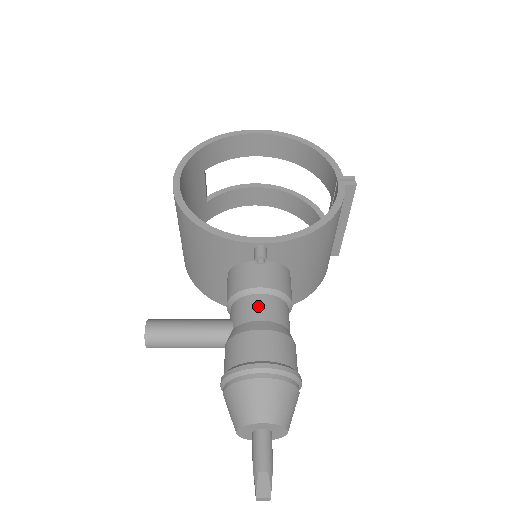
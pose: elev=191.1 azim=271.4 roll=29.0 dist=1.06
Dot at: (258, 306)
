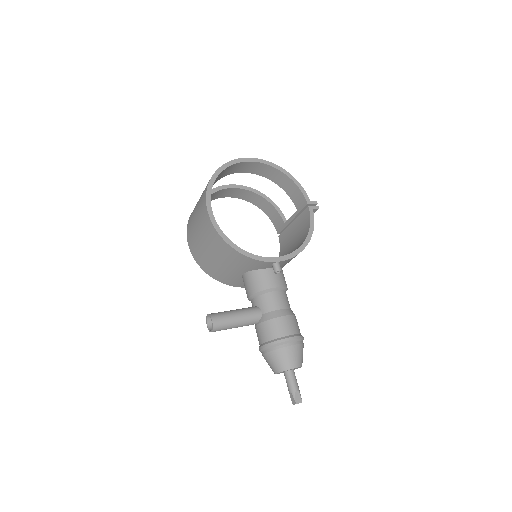
Dot at: (277, 300)
